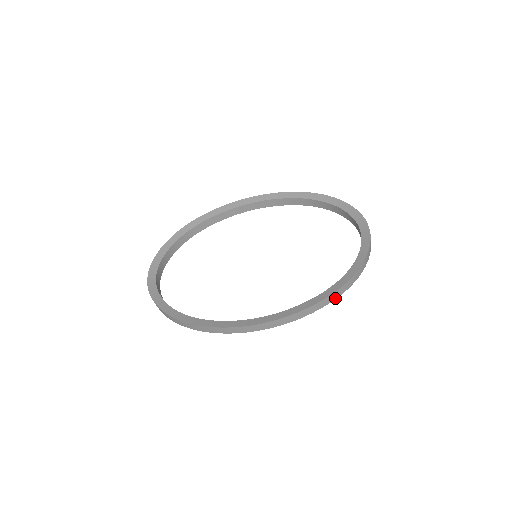
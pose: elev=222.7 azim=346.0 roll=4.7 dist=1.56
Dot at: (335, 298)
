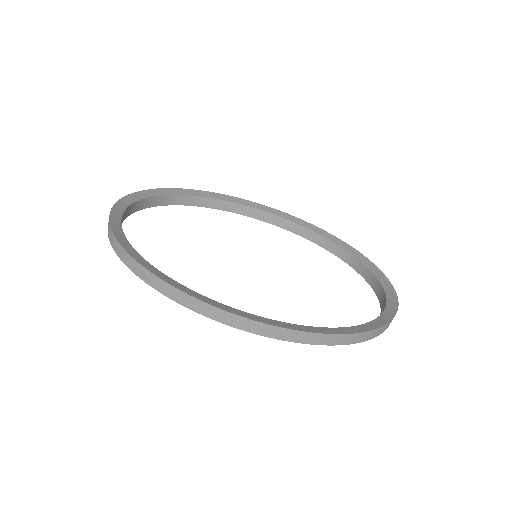
Dot at: (336, 343)
